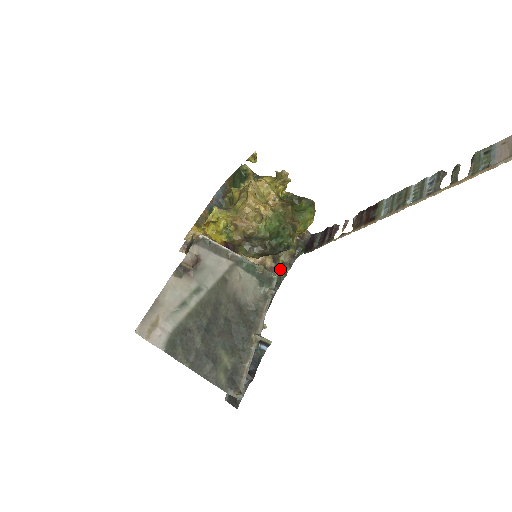
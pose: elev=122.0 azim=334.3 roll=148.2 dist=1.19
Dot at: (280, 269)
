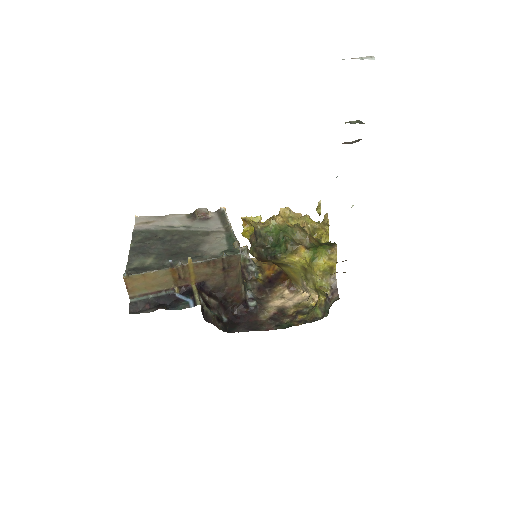
Dot at: (295, 320)
